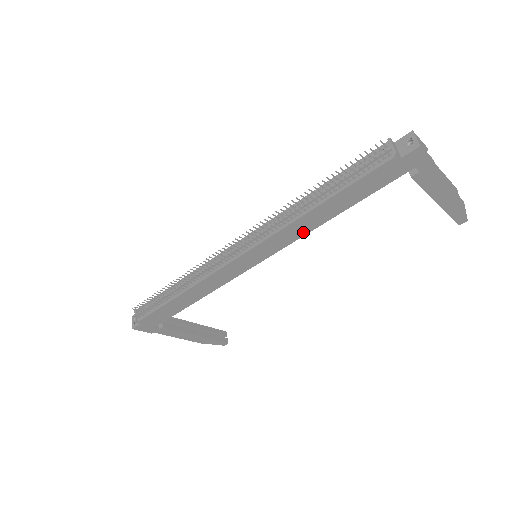
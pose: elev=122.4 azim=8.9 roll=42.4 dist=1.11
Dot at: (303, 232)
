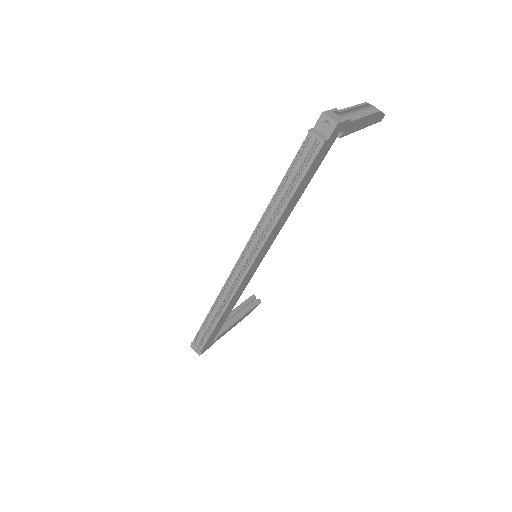
Dot at: (283, 223)
